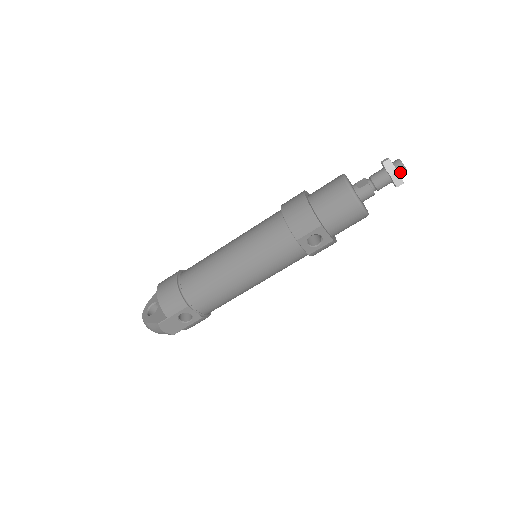
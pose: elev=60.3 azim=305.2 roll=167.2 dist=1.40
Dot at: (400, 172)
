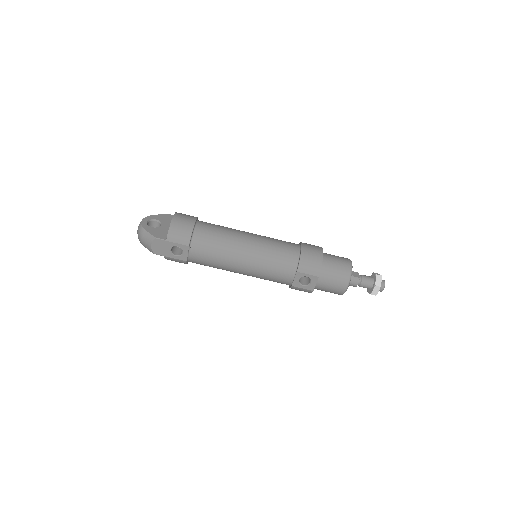
Dot at: (380, 288)
